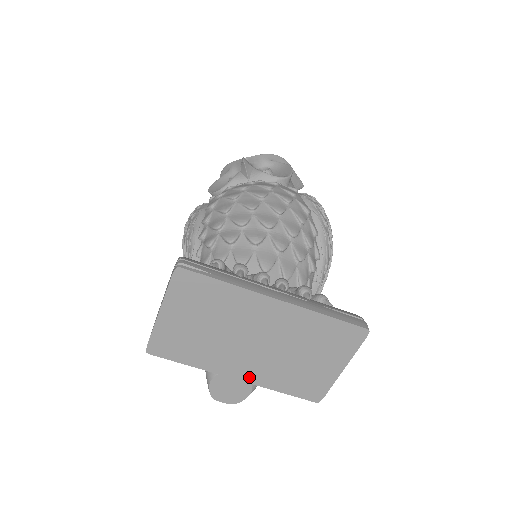
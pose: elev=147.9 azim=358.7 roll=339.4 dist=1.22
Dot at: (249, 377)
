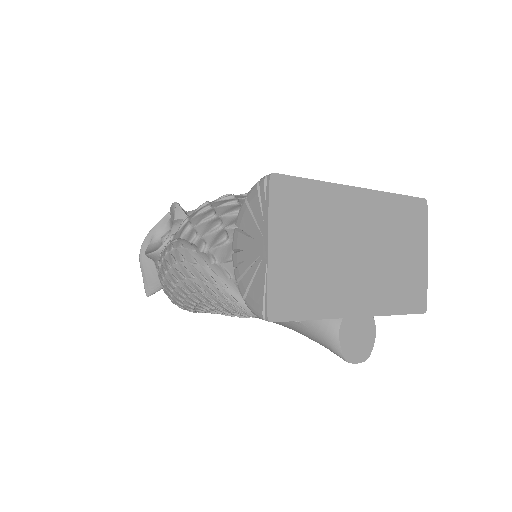
Dot at: (368, 307)
